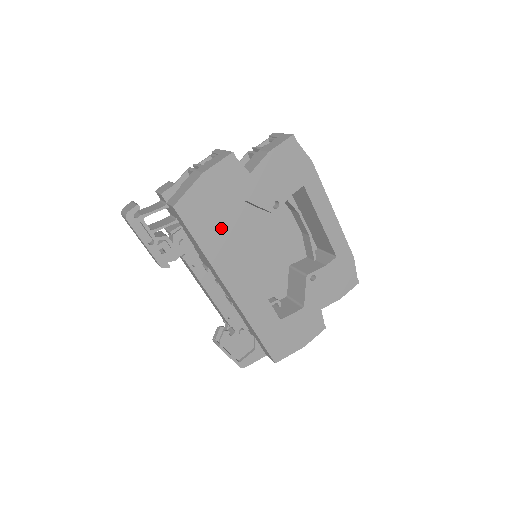
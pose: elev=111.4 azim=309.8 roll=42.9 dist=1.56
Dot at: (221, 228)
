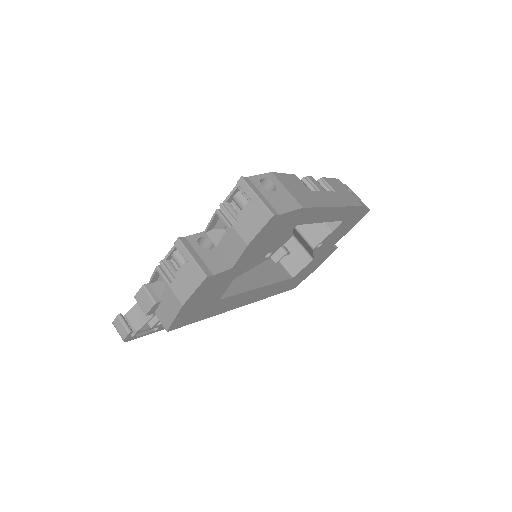
Dot at: (218, 302)
